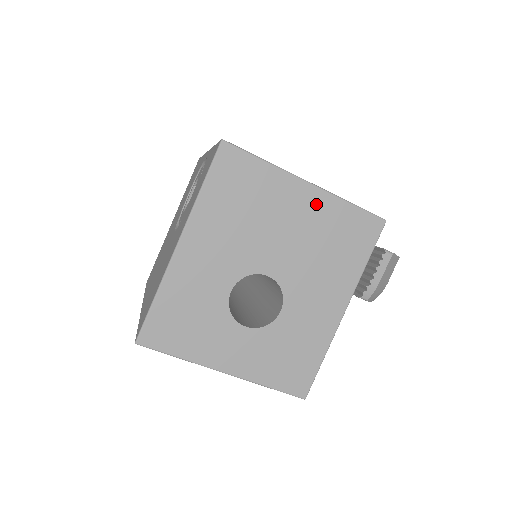
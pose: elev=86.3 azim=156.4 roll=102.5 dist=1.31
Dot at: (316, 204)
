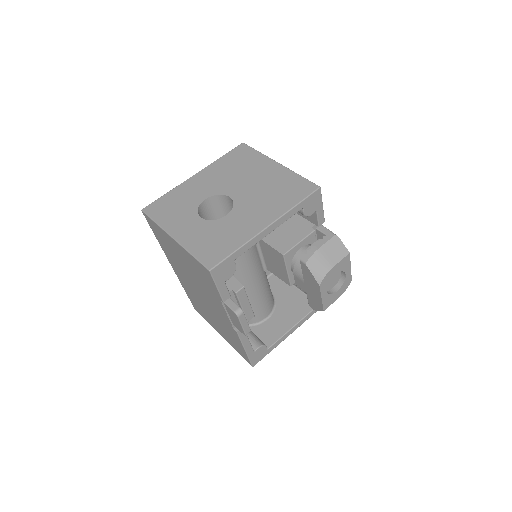
Dot at: (278, 172)
